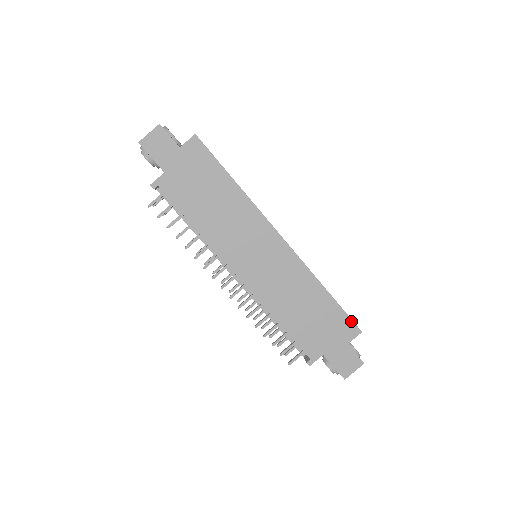
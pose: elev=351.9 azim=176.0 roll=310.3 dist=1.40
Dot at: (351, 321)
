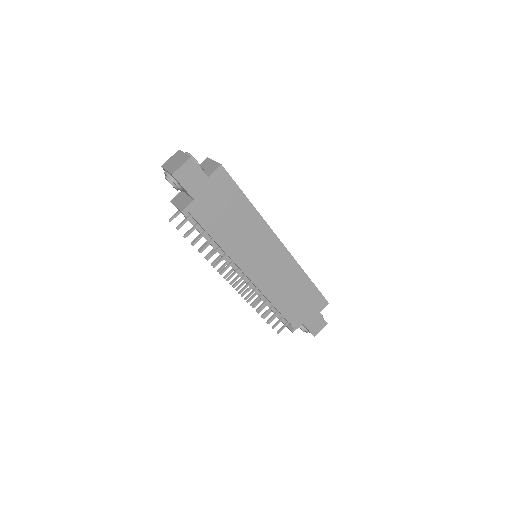
Dot at: (323, 297)
